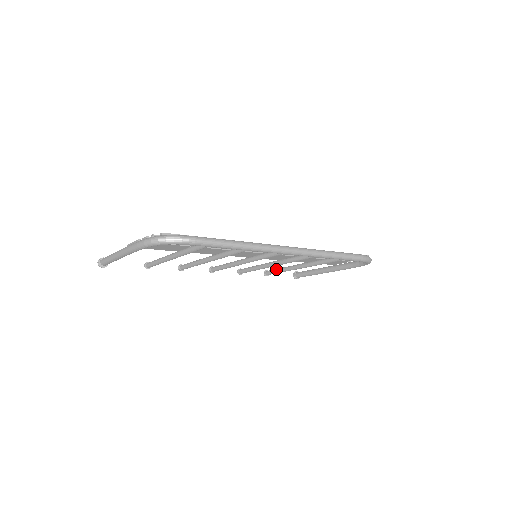
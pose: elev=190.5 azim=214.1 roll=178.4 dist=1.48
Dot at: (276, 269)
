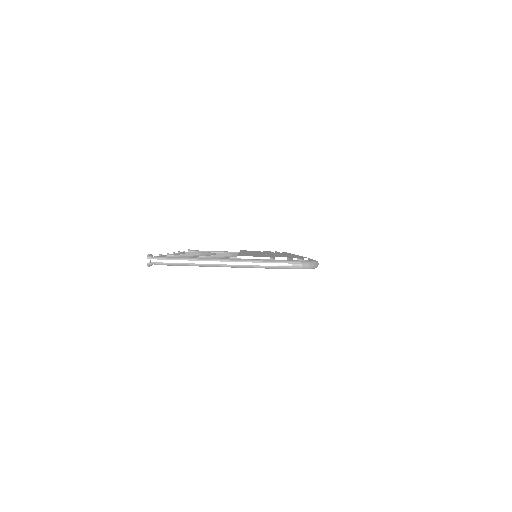
Dot at: occluded
